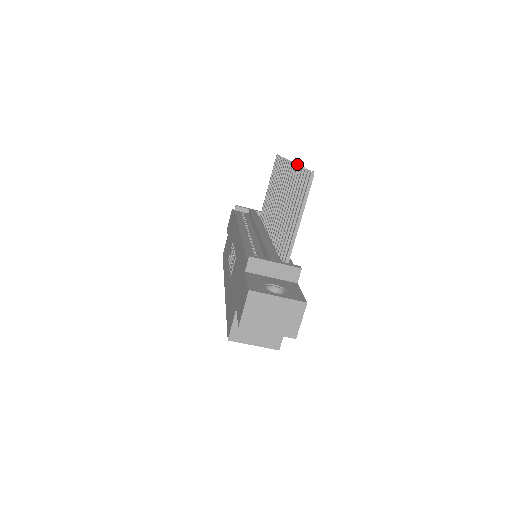
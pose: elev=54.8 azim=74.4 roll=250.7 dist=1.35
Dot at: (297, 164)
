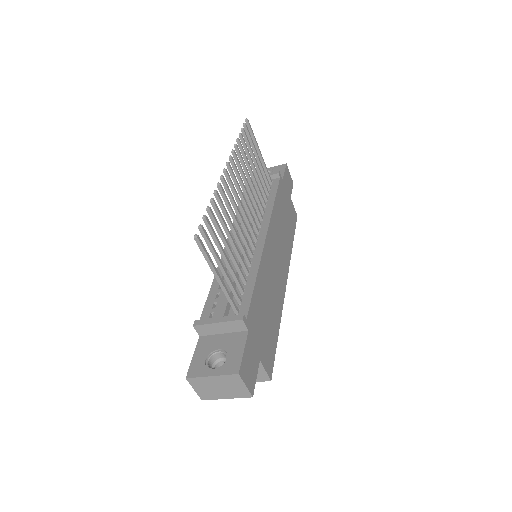
Dot at: (218, 184)
